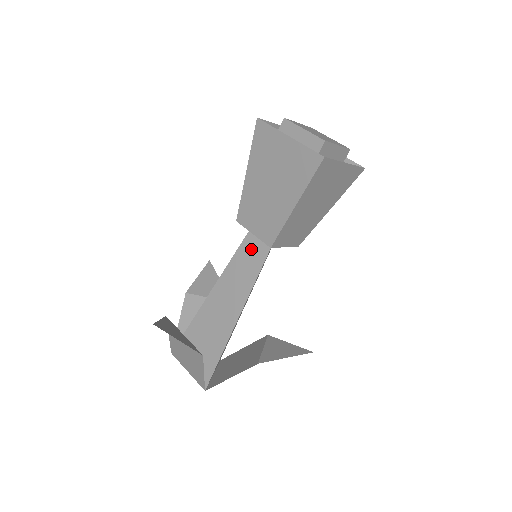
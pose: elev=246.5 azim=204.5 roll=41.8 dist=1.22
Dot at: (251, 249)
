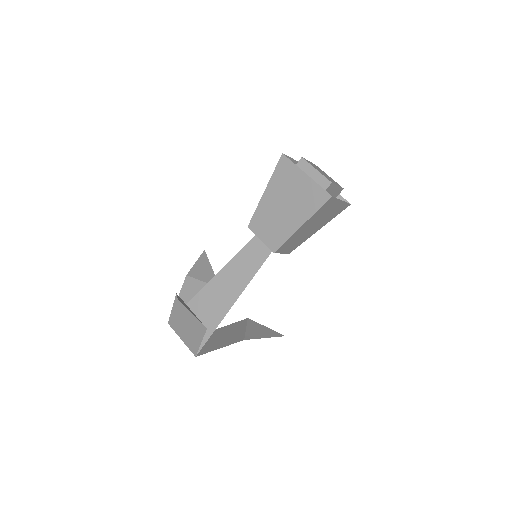
Dot at: (254, 250)
